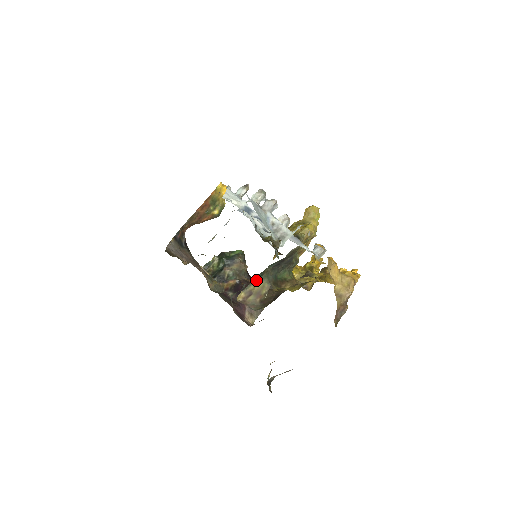
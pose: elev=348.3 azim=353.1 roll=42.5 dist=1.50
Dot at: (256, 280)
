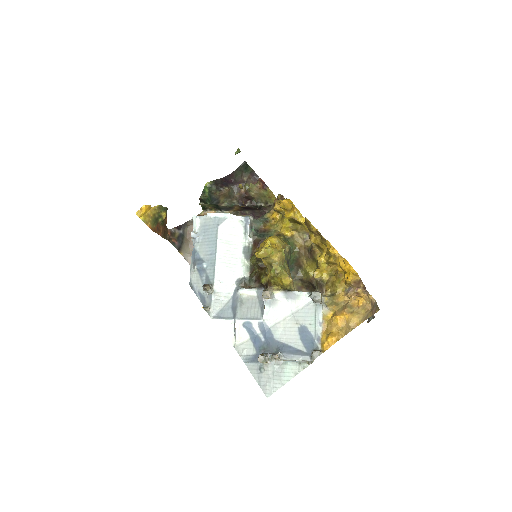
Dot at: occluded
